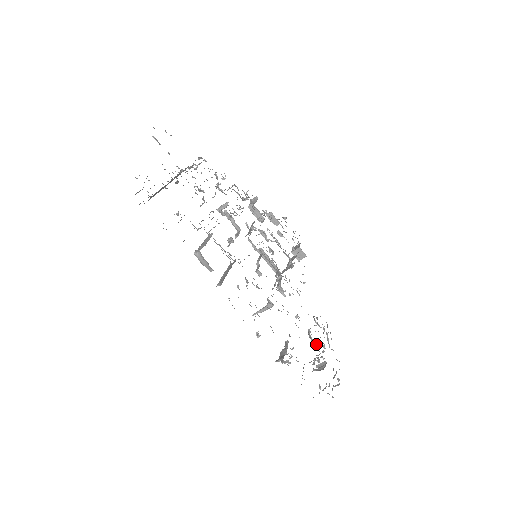
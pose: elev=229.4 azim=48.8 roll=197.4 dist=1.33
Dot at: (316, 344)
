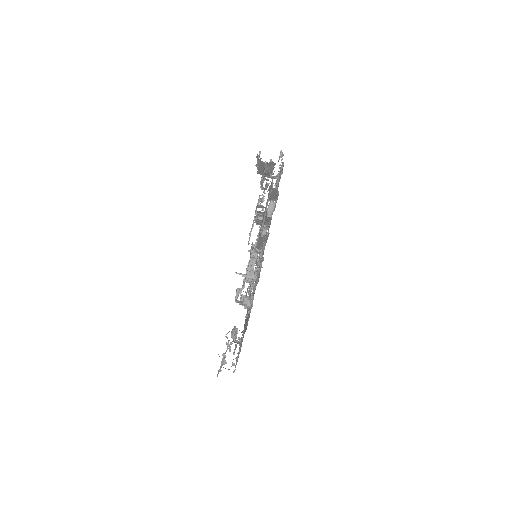
Dot at: occluded
